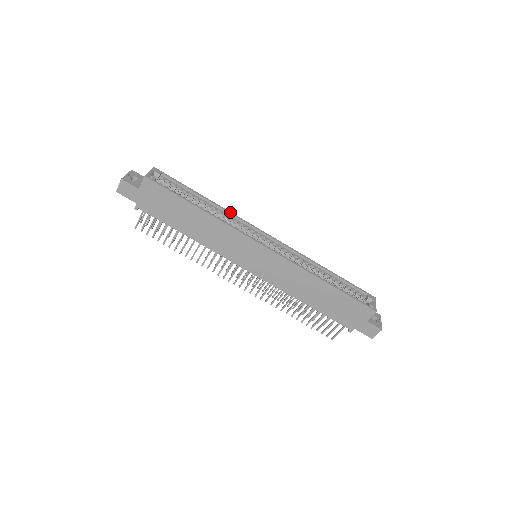
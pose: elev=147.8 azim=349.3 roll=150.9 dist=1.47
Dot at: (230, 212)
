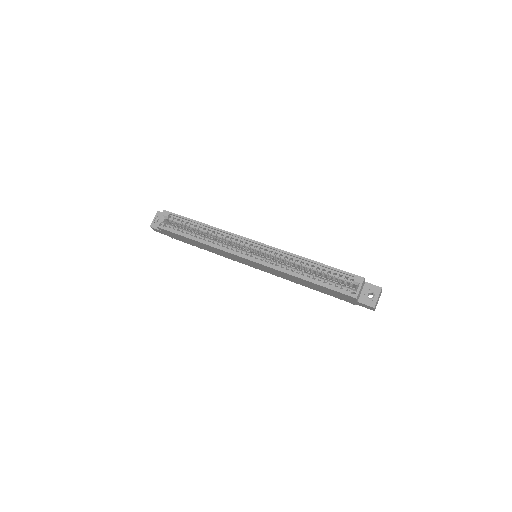
Dot at: (221, 230)
